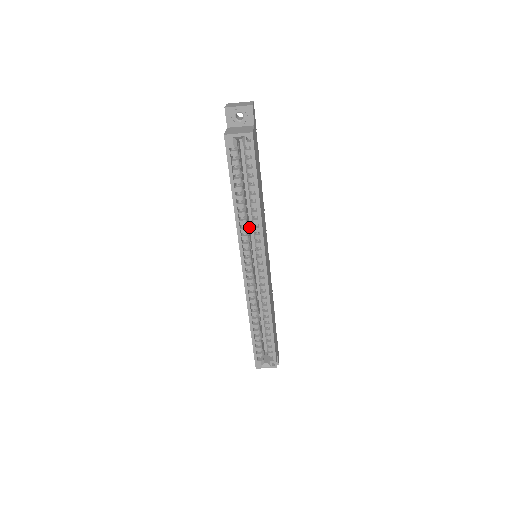
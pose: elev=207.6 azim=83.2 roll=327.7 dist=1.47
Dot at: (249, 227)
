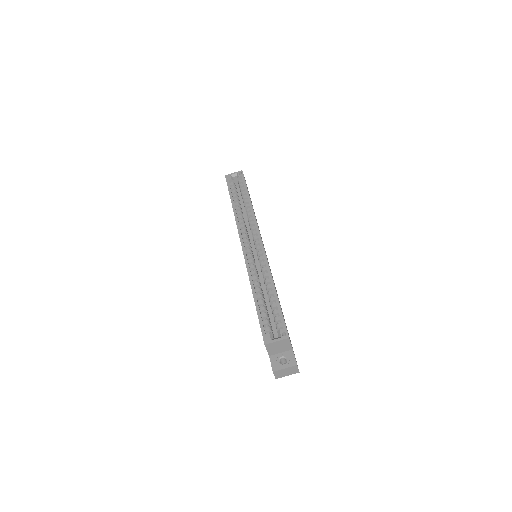
Dot at: occluded
